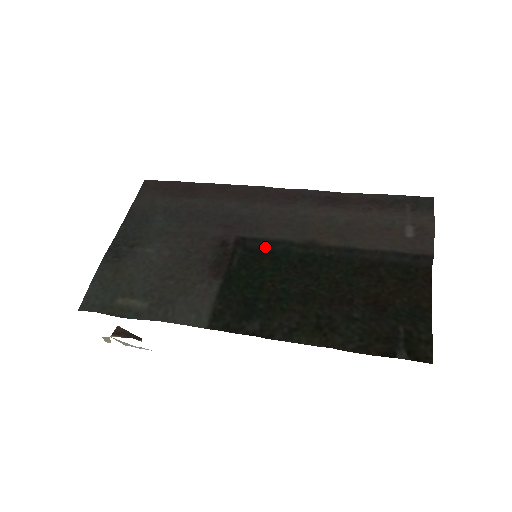
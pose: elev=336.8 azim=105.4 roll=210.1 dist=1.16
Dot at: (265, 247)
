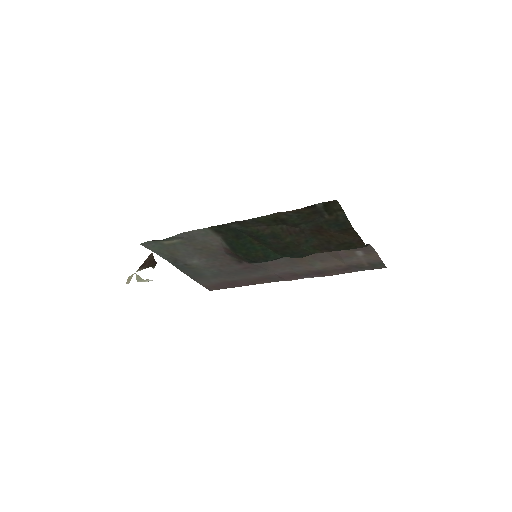
Dot at: occluded
